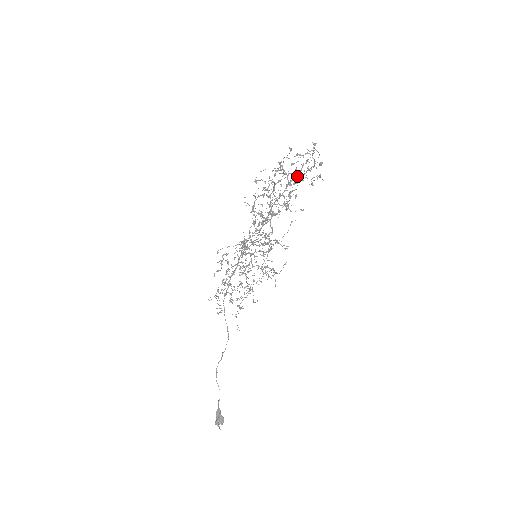
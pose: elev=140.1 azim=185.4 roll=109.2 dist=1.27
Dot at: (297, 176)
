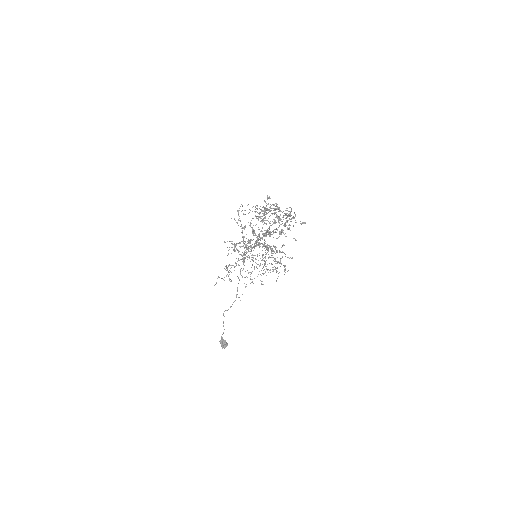
Dot at: (290, 213)
